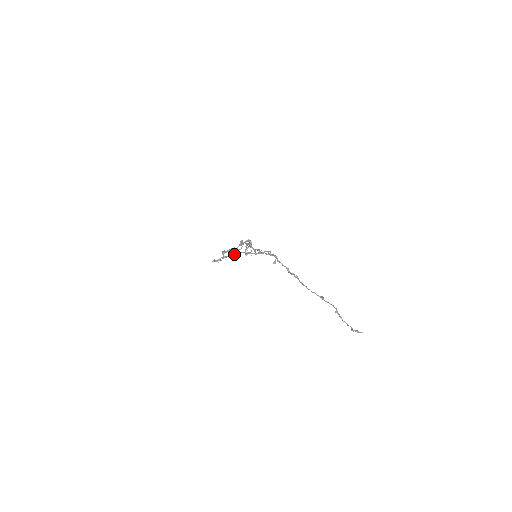
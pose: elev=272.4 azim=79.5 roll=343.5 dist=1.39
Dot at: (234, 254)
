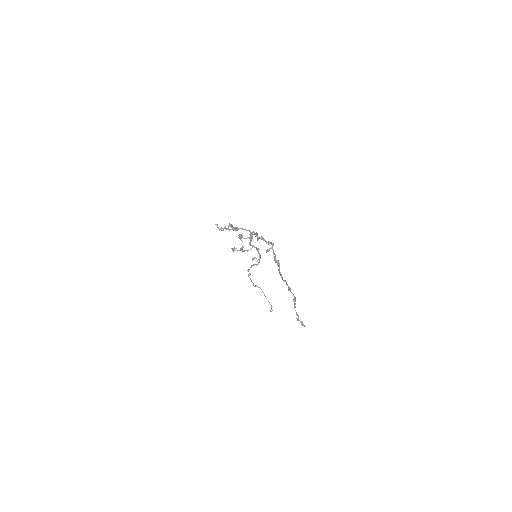
Dot at: (238, 229)
